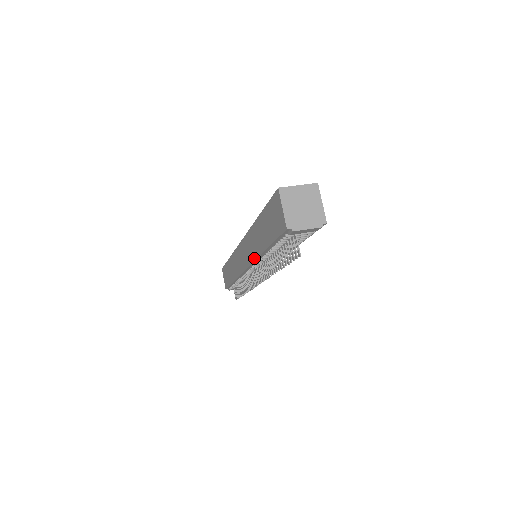
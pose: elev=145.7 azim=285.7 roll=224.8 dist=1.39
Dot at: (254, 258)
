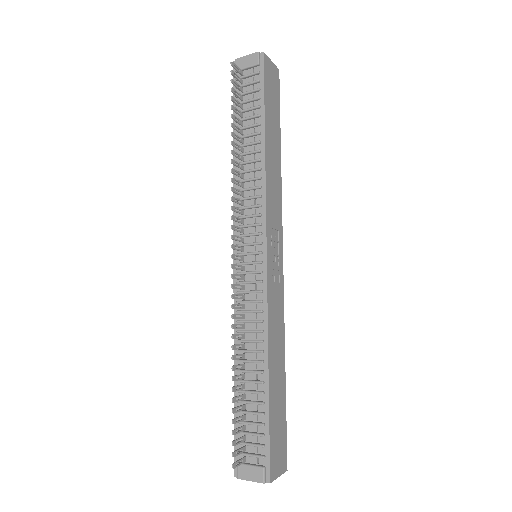
Dot at: (234, 194)
